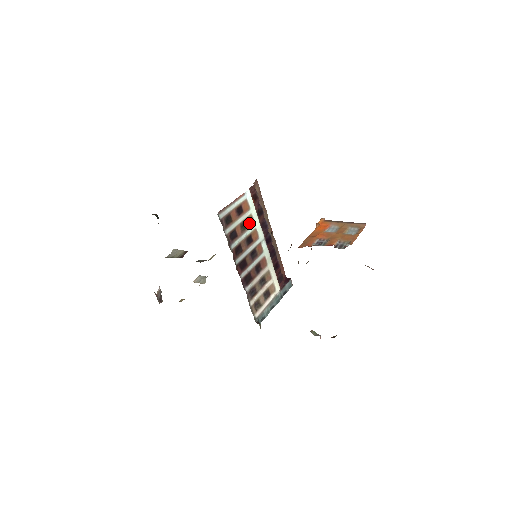
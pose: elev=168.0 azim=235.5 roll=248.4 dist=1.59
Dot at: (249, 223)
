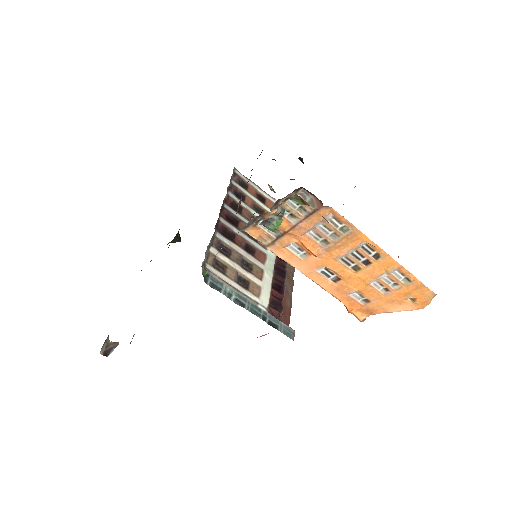
Dot at: occluded
